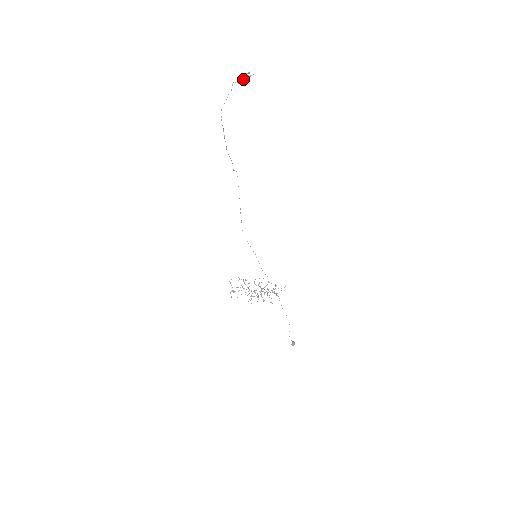
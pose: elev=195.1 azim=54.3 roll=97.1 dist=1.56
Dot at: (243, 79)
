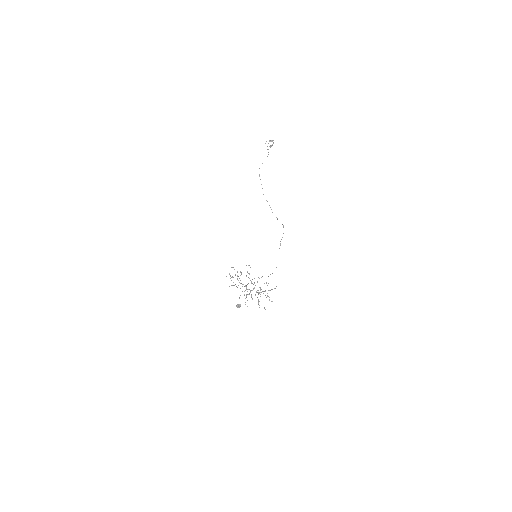
Dot at: (270, 147)
